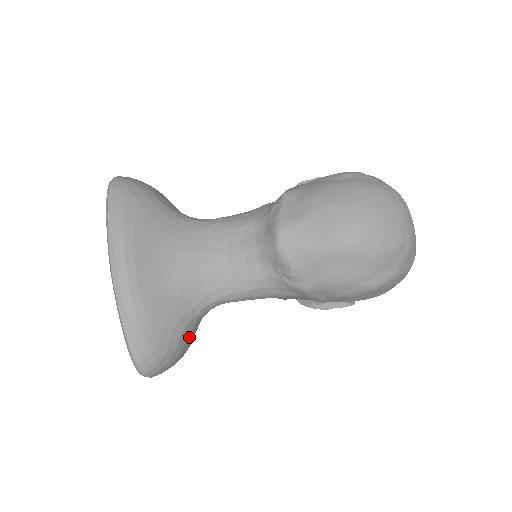
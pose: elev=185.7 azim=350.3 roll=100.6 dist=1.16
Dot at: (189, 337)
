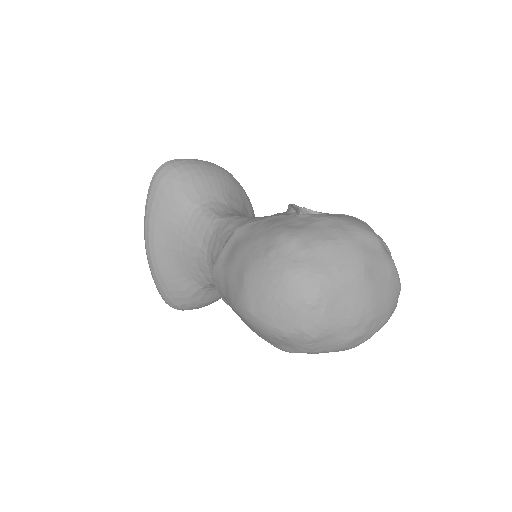
Dot at: (206, 296)
